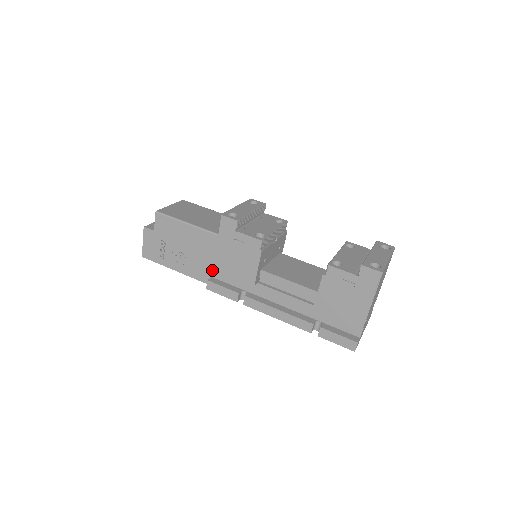
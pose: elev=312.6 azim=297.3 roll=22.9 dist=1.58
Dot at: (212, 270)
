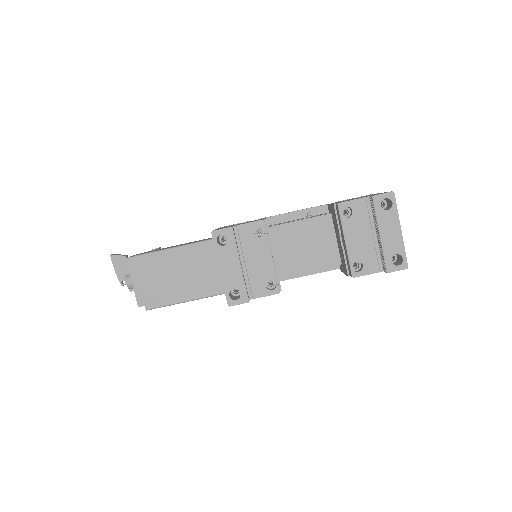
Dot at: occluded
